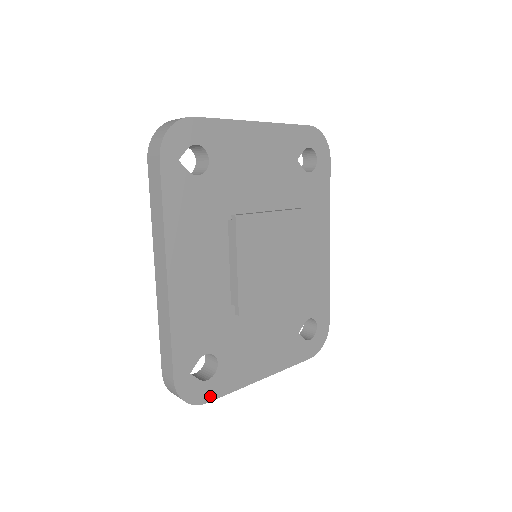
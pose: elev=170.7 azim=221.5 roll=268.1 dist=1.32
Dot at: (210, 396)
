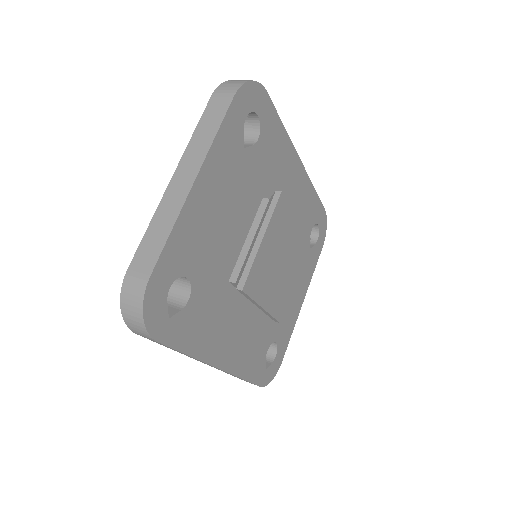
Dot at: (281, 358)
